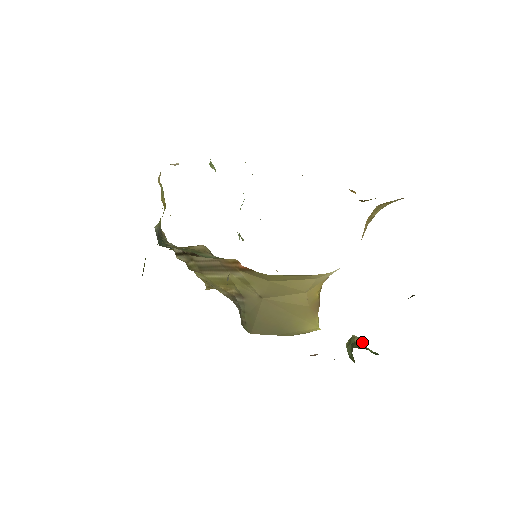
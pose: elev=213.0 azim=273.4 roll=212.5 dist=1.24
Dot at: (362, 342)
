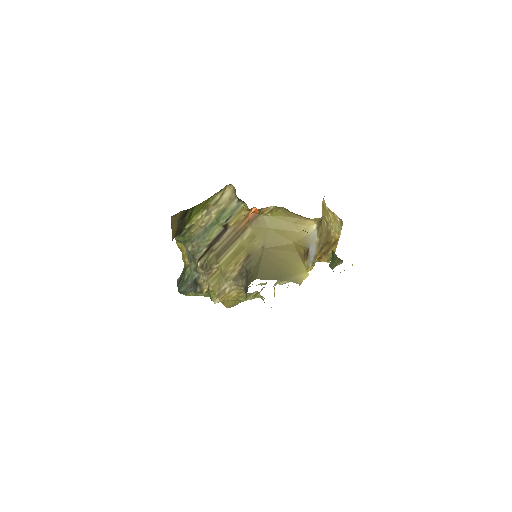
Dot at: occluded
